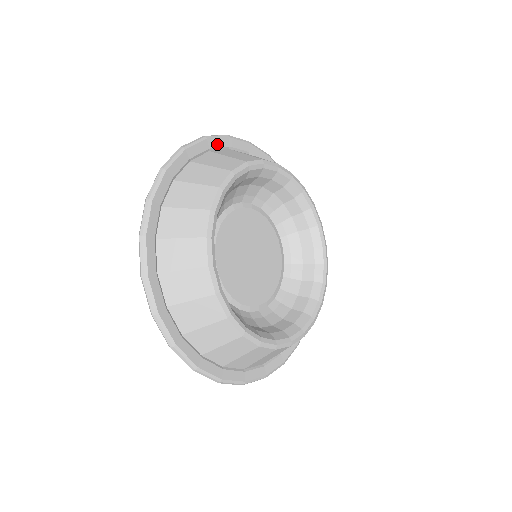
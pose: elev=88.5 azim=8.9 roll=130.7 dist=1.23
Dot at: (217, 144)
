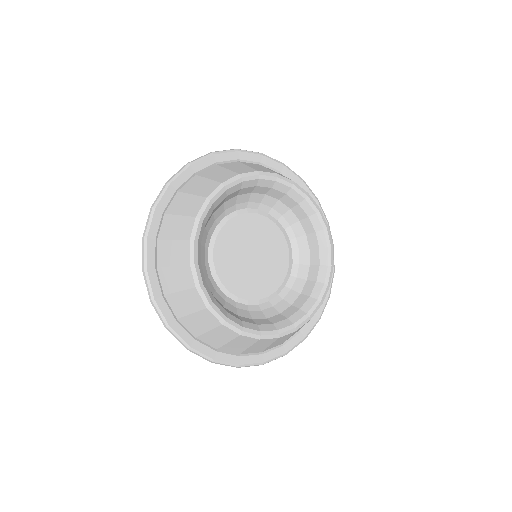
Dot at: (166, 201)
